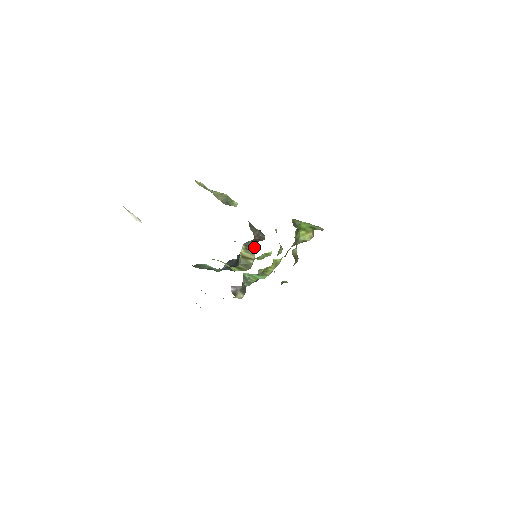
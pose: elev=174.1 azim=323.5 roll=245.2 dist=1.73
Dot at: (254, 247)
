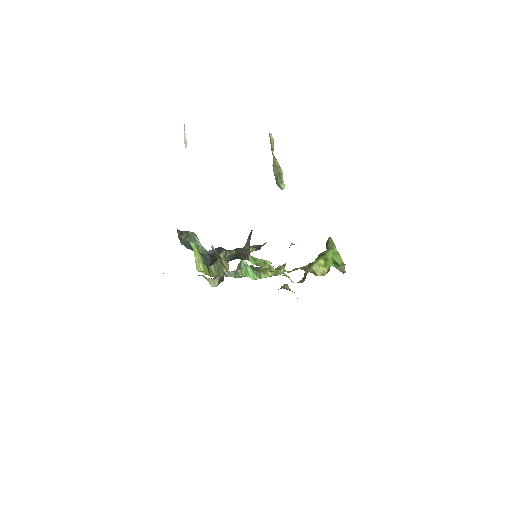
Dot at: occluded
